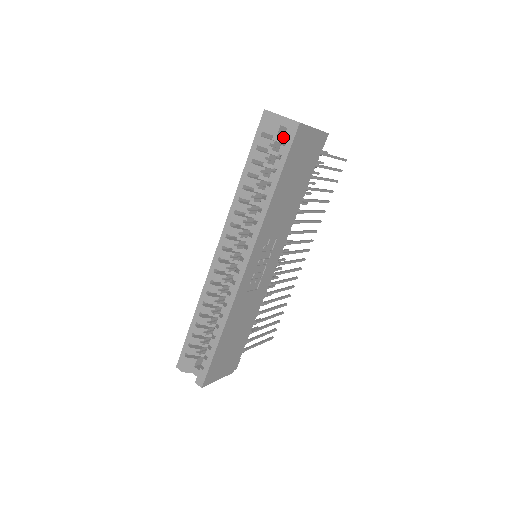
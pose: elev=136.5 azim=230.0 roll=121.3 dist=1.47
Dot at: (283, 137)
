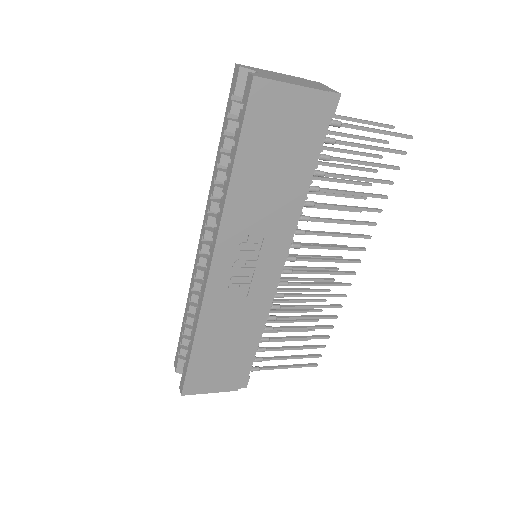
Dot at: occluded
